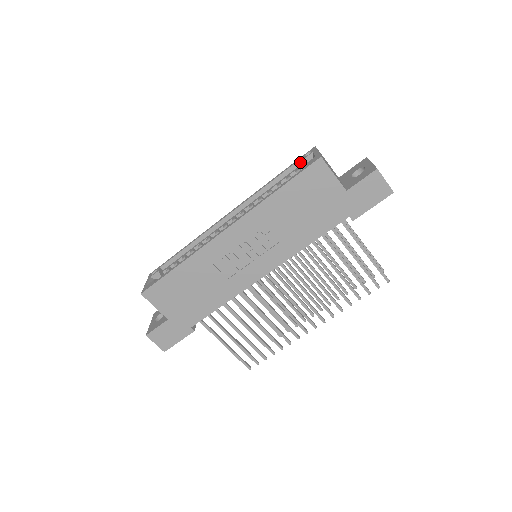
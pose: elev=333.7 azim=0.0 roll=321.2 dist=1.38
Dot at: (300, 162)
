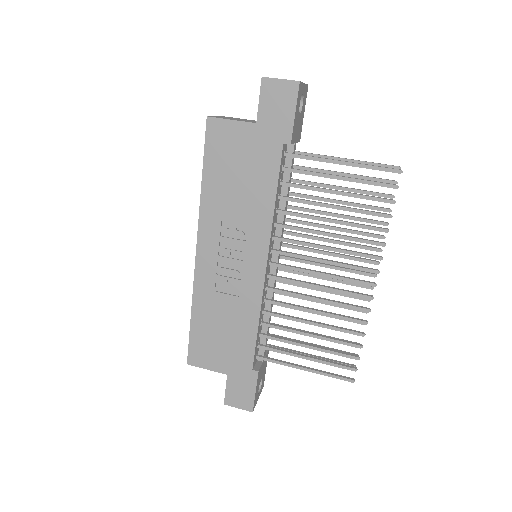
Dot at: occluded
